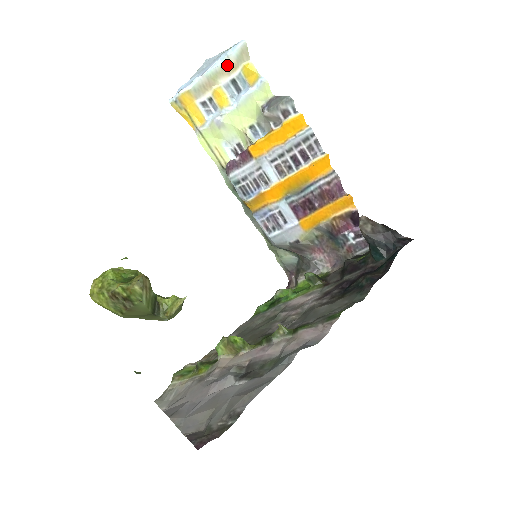
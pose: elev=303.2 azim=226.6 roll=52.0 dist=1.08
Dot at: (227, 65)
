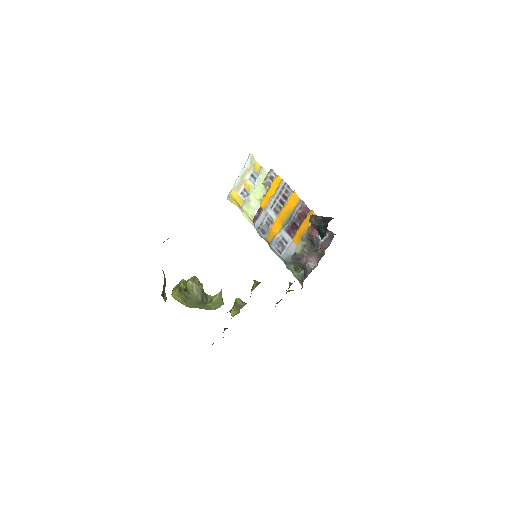
Dot at: (247, 168)
